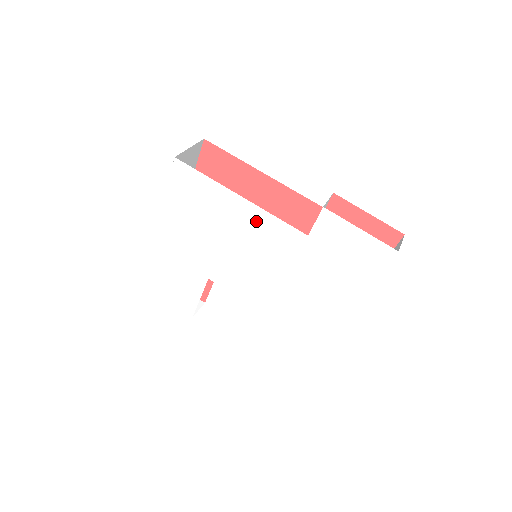
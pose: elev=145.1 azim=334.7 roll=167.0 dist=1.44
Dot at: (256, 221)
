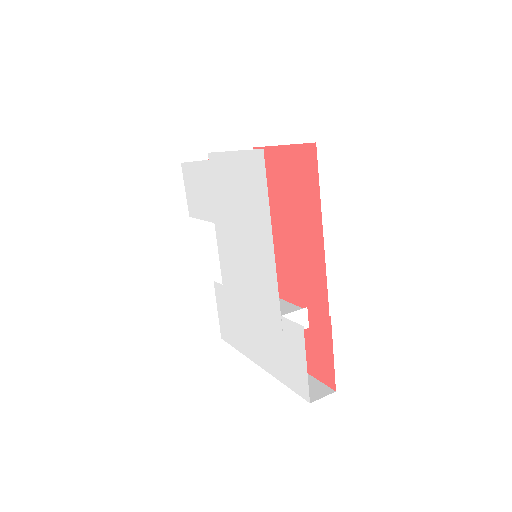
Dot at: (266, 260)
